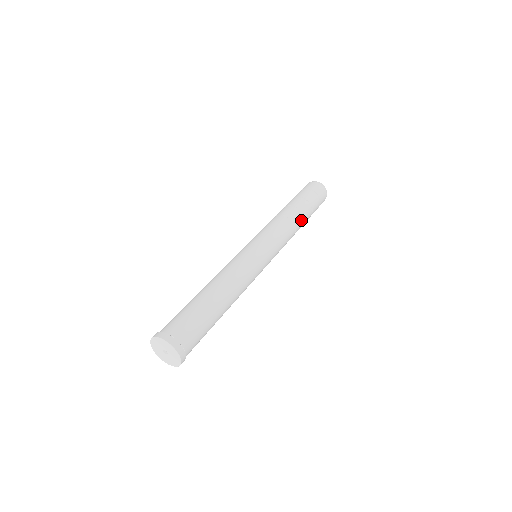
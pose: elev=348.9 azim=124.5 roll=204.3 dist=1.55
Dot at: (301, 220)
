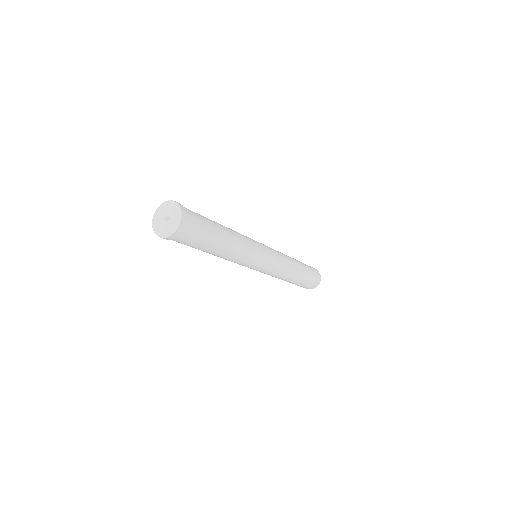
Dot at: (298, 270)
